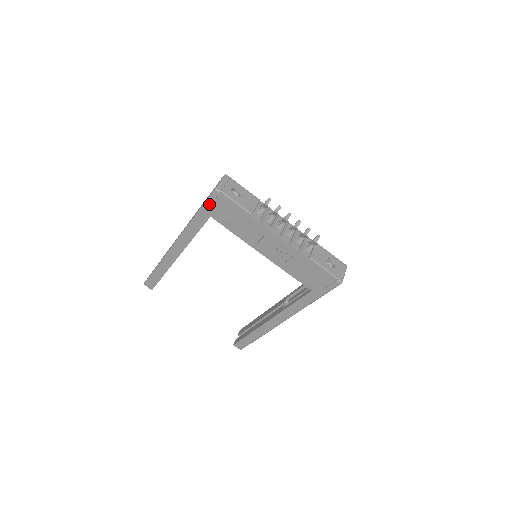
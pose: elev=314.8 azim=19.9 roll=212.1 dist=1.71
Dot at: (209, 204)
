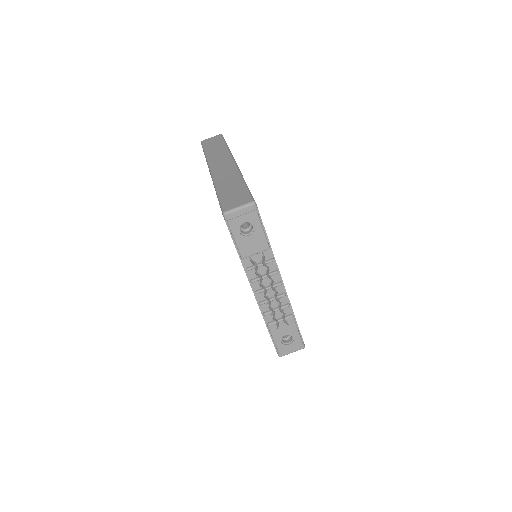
Dot at: occluded
